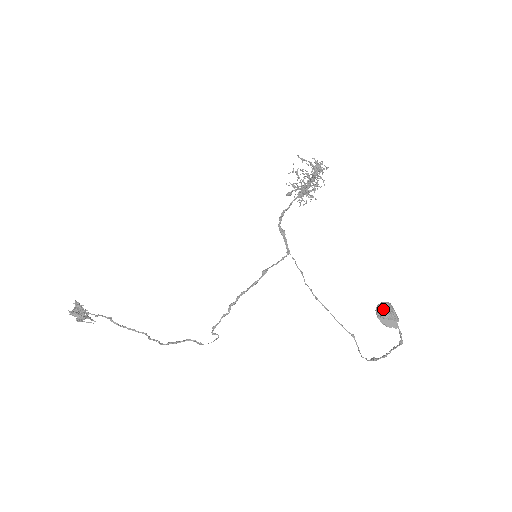
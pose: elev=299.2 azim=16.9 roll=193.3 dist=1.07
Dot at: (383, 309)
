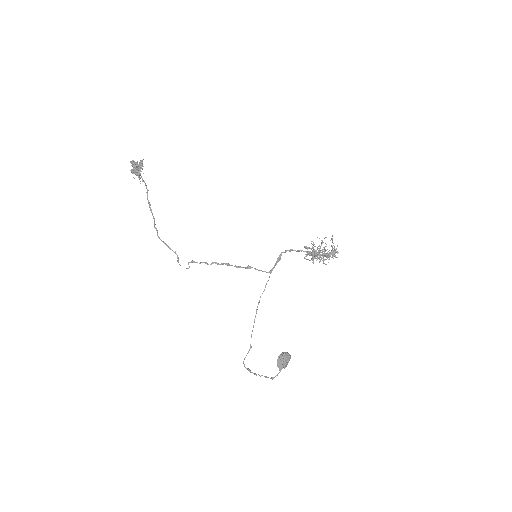
Dot at: (286, 356)
